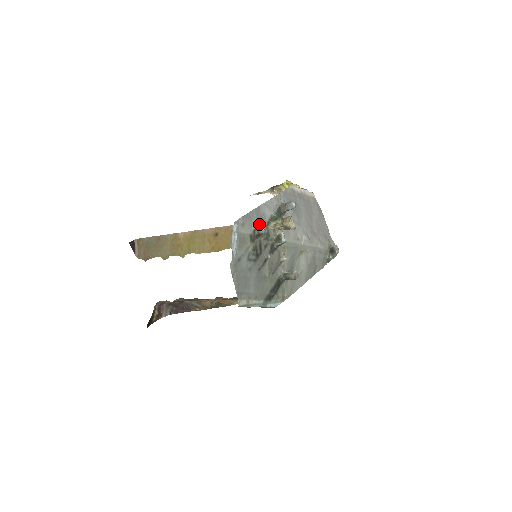
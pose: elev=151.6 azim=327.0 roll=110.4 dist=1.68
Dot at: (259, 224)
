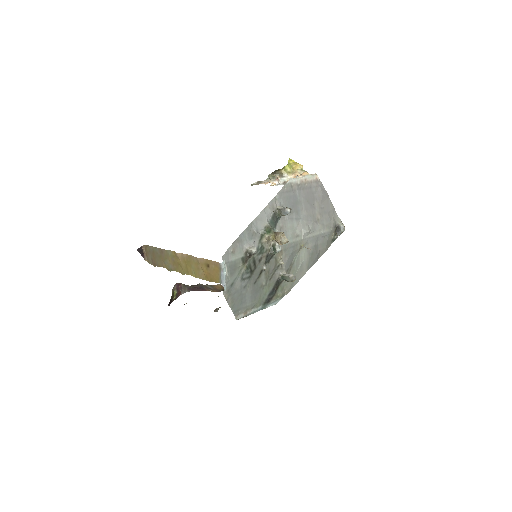
Dot at: (251, 242)
